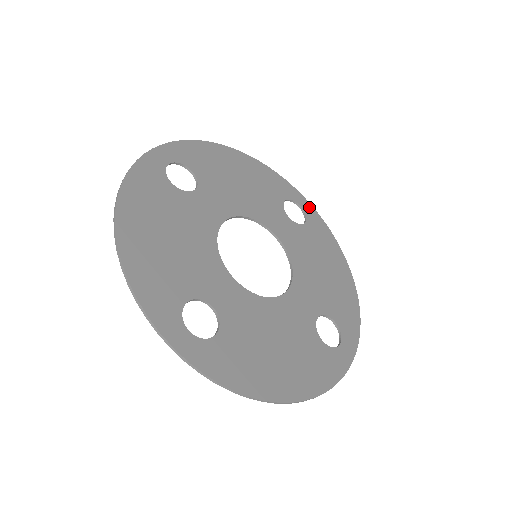
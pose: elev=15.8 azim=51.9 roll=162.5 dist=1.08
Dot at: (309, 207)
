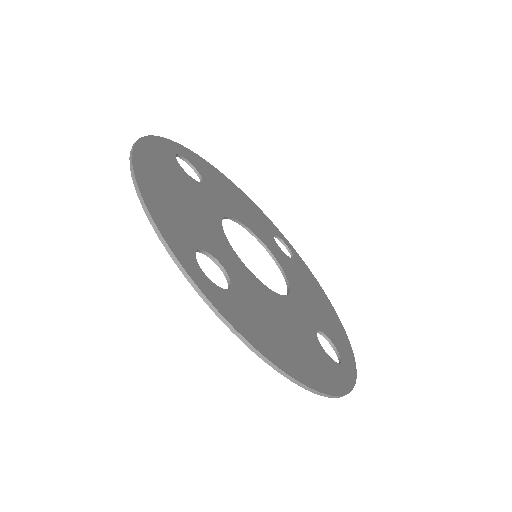
Dot at: (294, 251)
